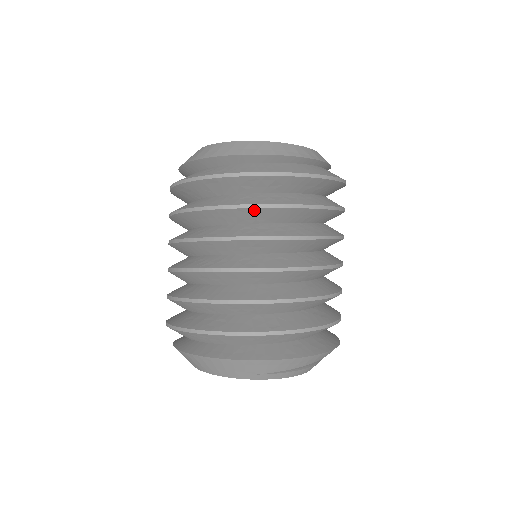
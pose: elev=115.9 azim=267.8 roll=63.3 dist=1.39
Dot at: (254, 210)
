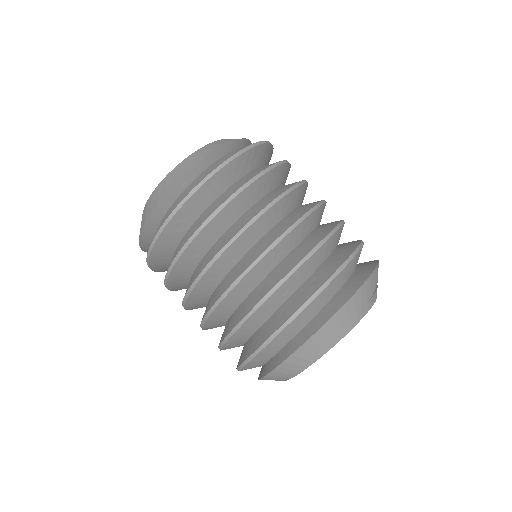
Dot at: (263, 178)
